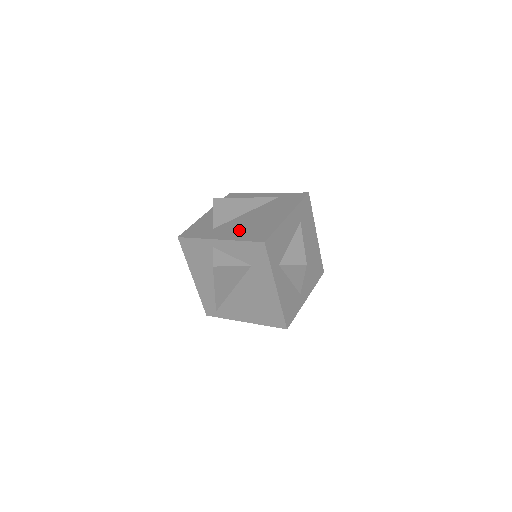
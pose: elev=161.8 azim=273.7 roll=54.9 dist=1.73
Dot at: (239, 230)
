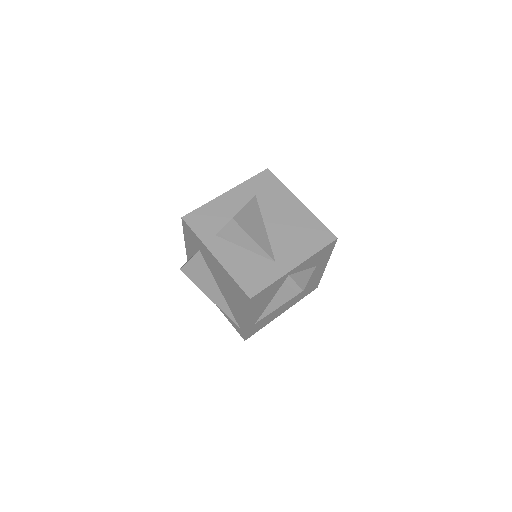
Dot at: occluded
